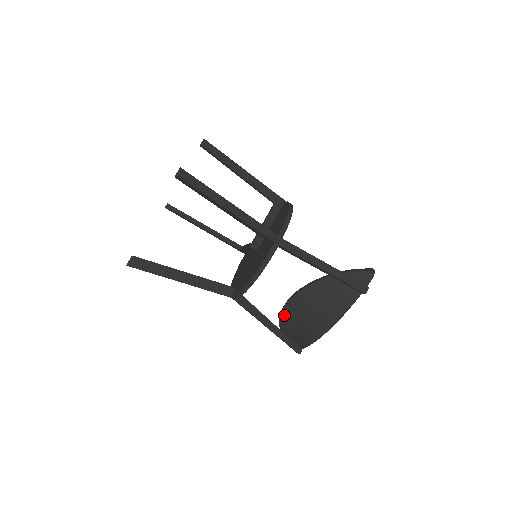
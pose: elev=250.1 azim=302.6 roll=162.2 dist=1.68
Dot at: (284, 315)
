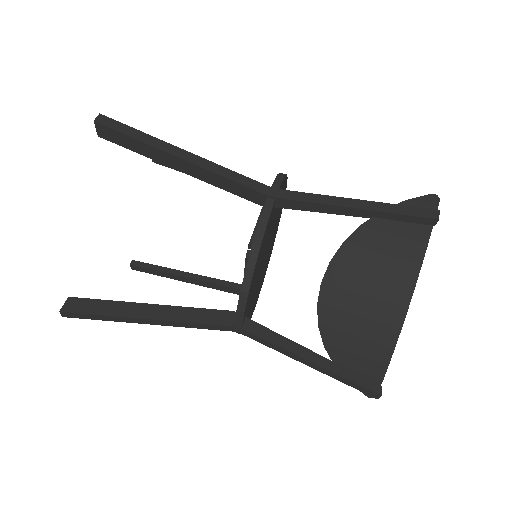
Dot at: (324, 318)
